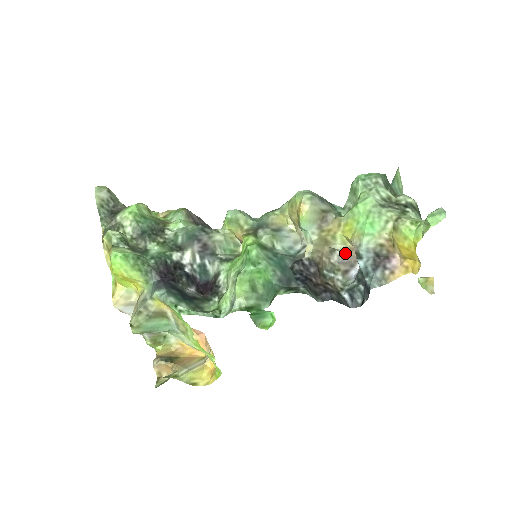
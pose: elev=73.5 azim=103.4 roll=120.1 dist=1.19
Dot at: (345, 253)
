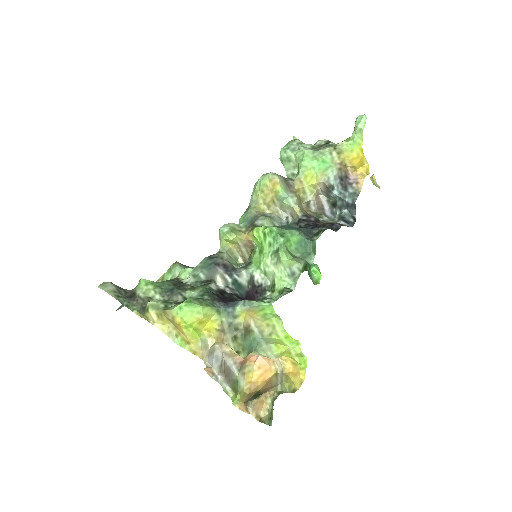
Dot at: (315, 201)
